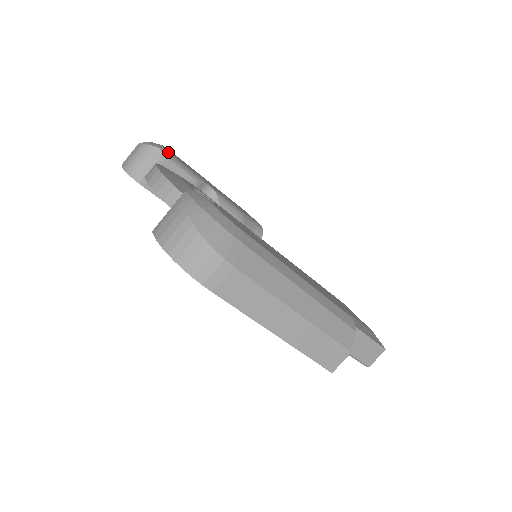
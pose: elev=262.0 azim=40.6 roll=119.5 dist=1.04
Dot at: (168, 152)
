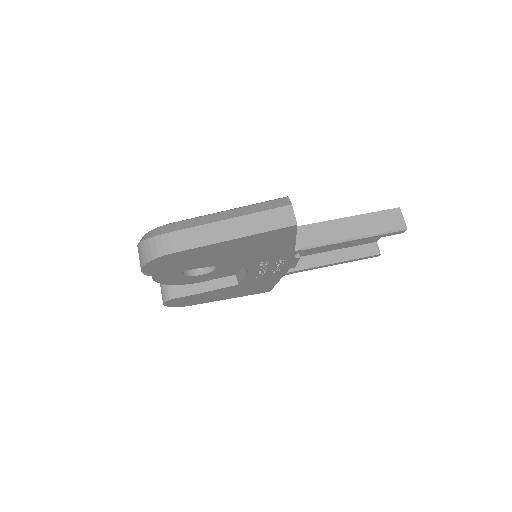
Dot at: occluded
